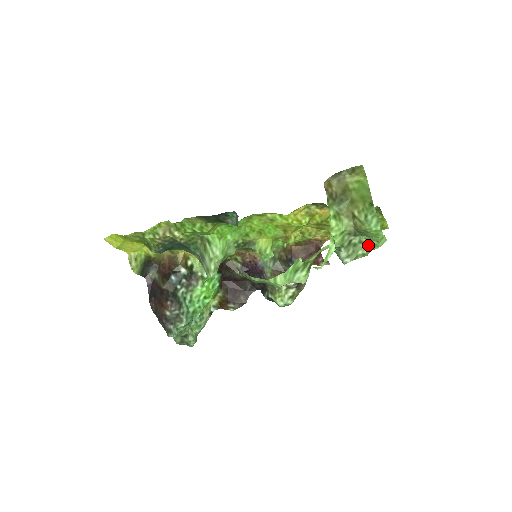
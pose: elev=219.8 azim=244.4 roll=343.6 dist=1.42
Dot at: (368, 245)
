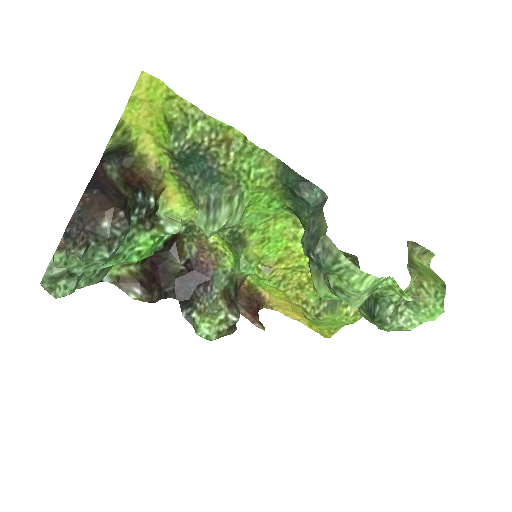
Dot at: (405, 321)
